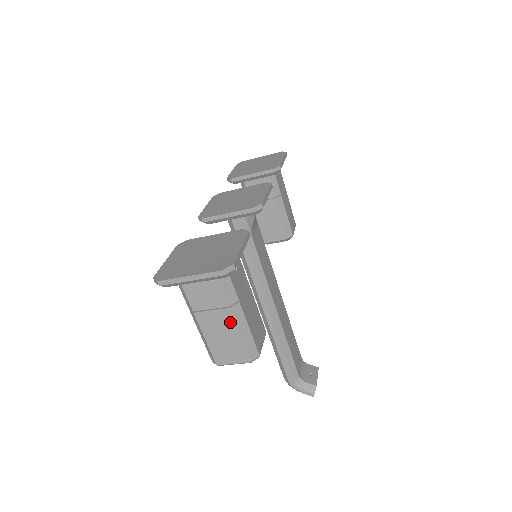
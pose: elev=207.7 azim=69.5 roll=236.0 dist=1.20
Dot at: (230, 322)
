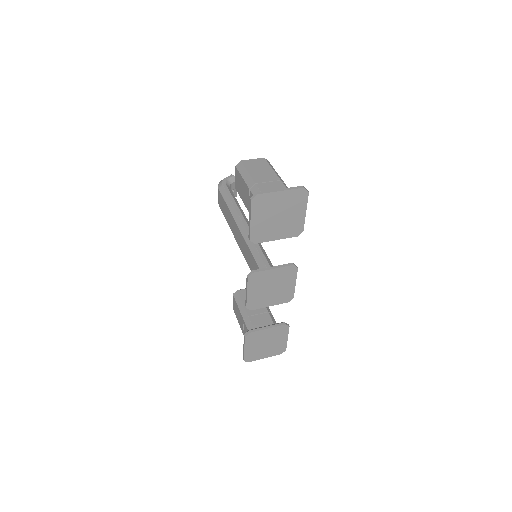
Dot at: occluded
